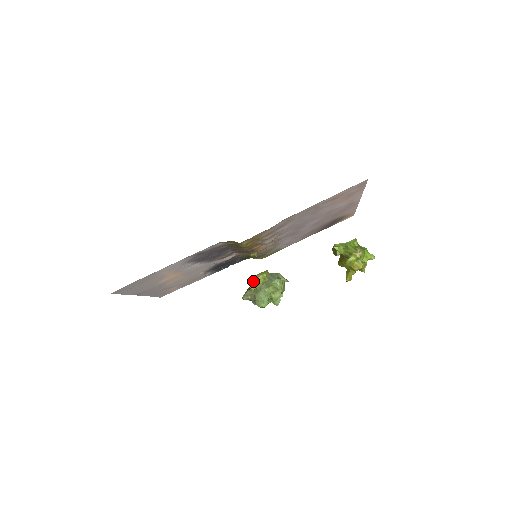
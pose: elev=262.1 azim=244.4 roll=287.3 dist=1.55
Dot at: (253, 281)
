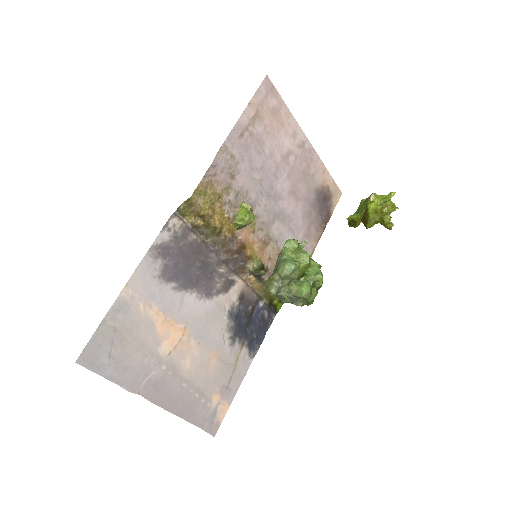
Dot at: (235, 219)
